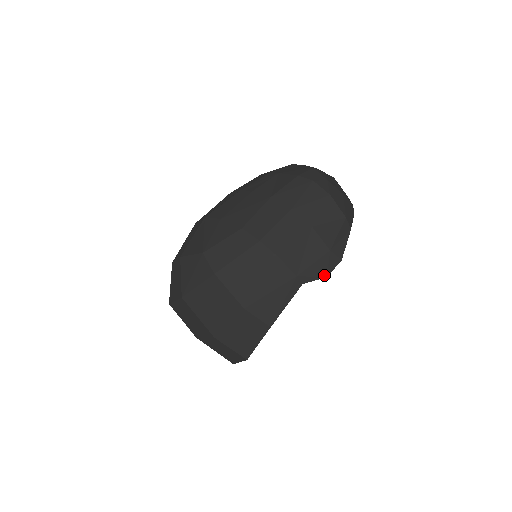
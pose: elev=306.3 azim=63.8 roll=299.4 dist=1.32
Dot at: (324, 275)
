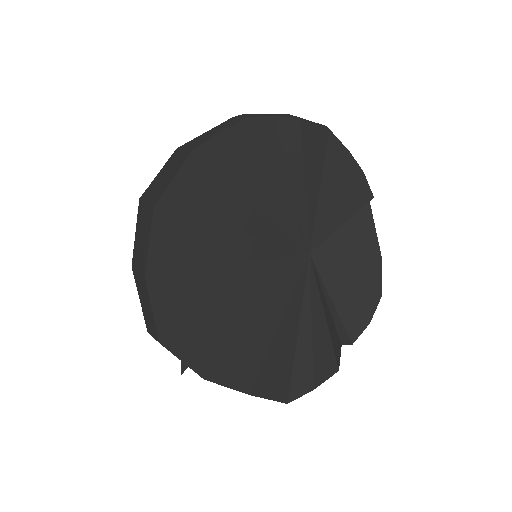
Dot at: (271, 116)
